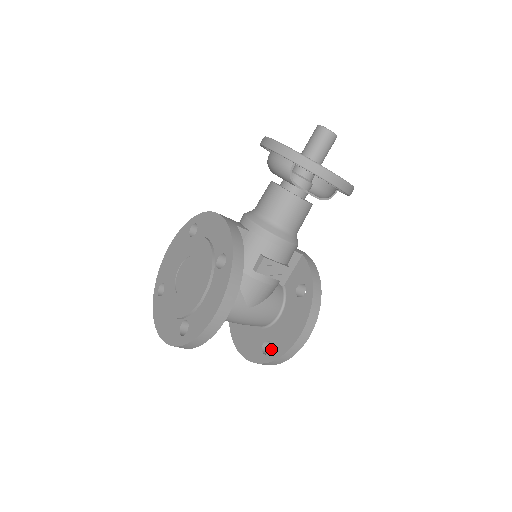
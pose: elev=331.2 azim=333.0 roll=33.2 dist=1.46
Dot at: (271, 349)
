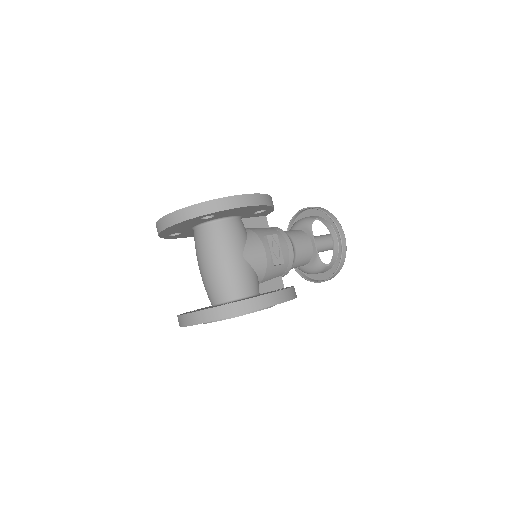
Dot at: (235, 301)
